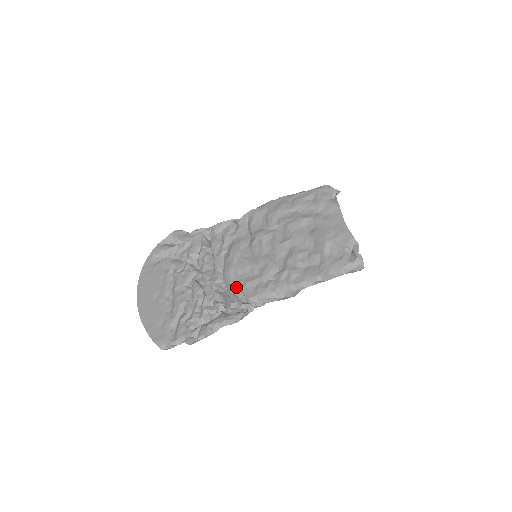
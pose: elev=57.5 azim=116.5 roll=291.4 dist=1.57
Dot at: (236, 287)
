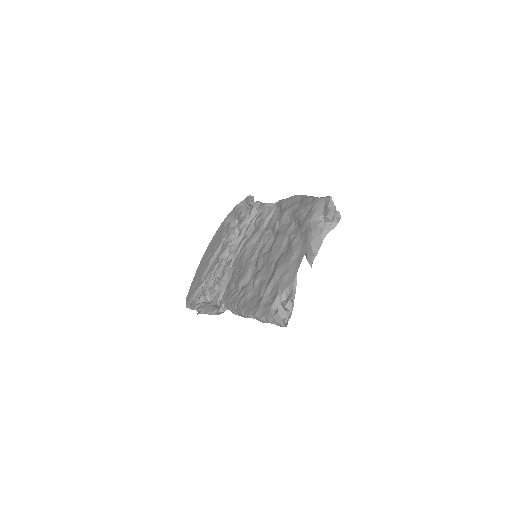
Dot at: (229, 281)
